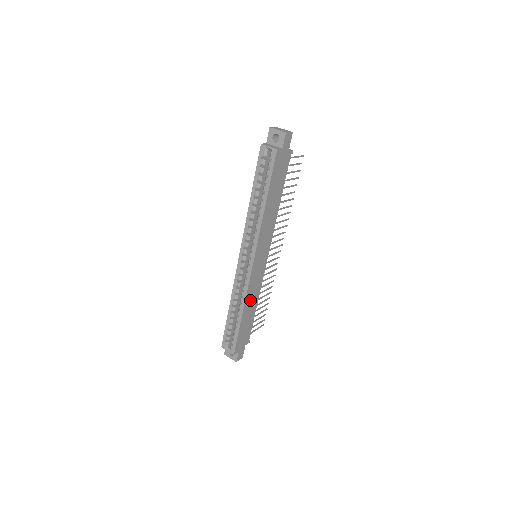
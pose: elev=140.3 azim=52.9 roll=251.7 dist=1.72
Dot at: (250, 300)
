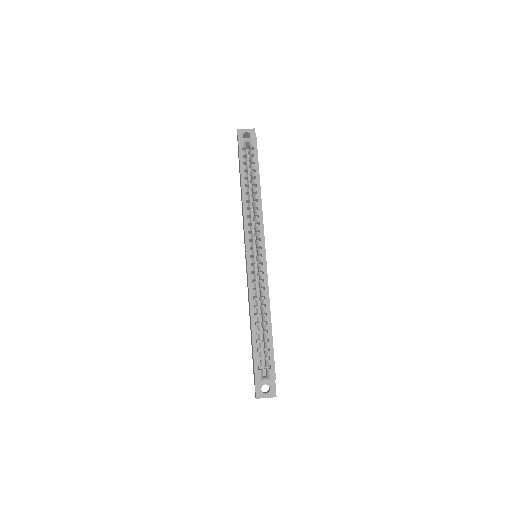
Dot at: occluded
